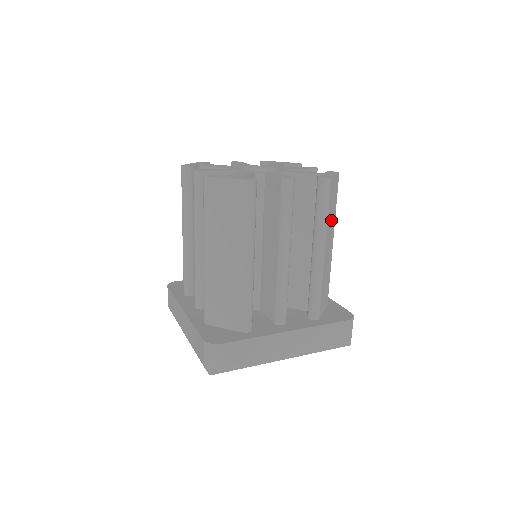
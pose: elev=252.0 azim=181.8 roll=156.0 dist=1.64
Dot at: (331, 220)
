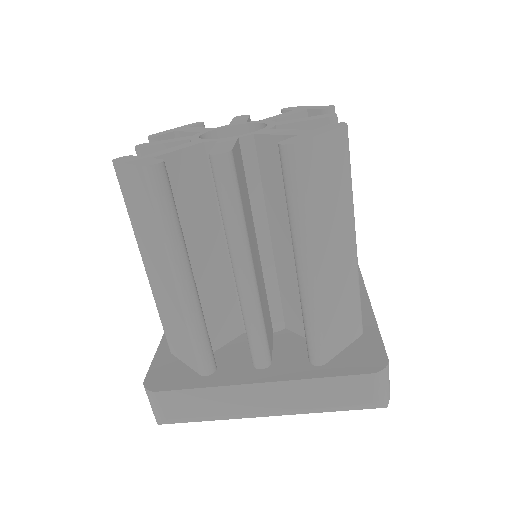
Dot at: (330, 211)
